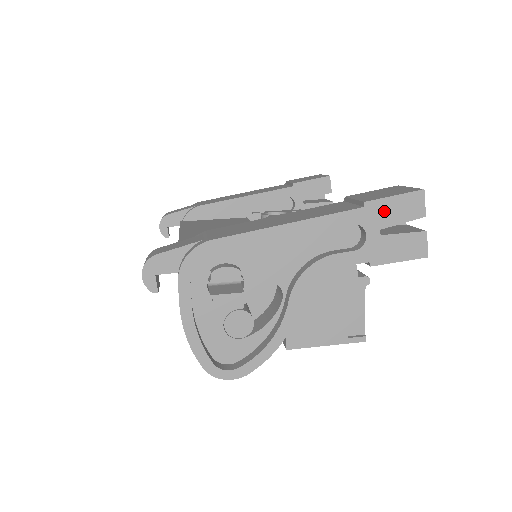
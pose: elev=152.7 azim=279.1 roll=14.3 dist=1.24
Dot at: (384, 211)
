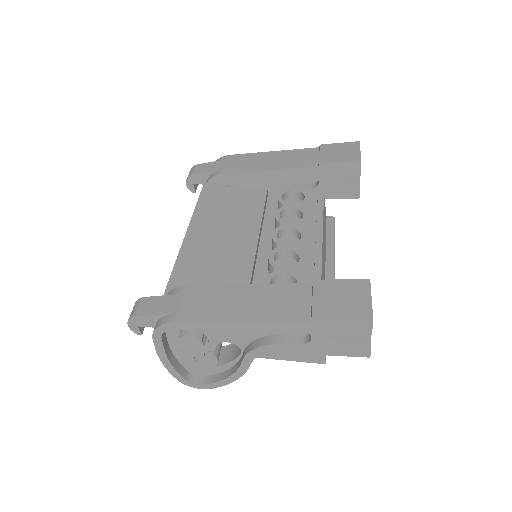
Dot at: (330, 326)
